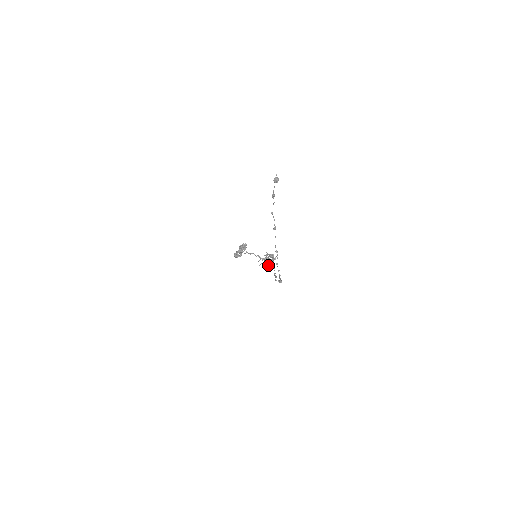
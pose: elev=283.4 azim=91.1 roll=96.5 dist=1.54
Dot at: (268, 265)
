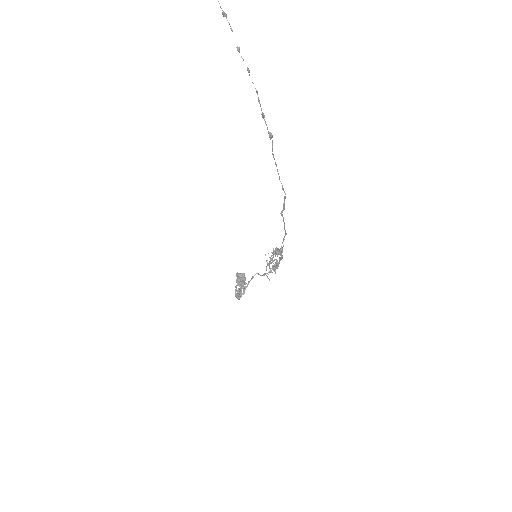
Dot at: (276, 260)
